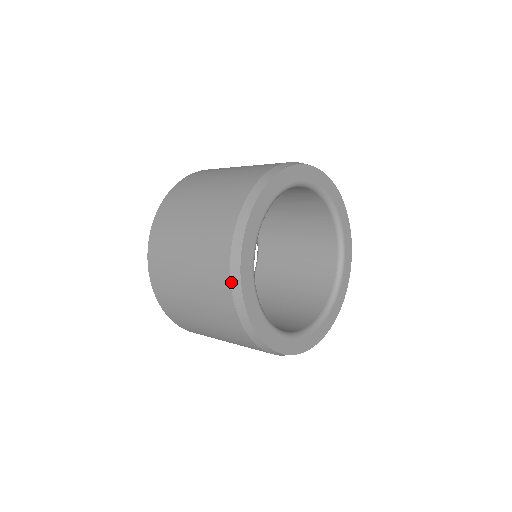
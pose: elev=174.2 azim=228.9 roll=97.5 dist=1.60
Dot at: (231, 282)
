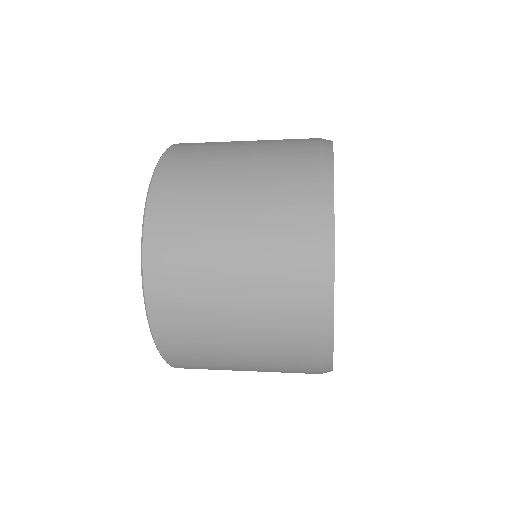
Dot at: (320, 258)
